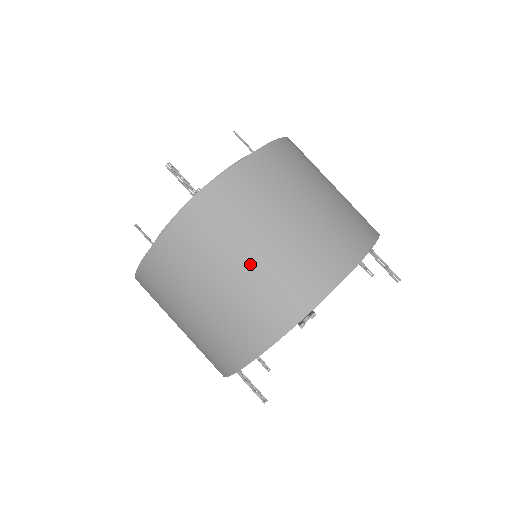
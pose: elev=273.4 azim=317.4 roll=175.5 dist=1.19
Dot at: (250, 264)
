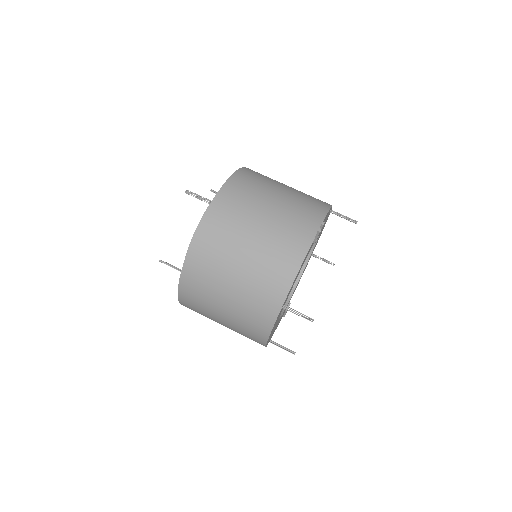
Dot at: (269, 214)
